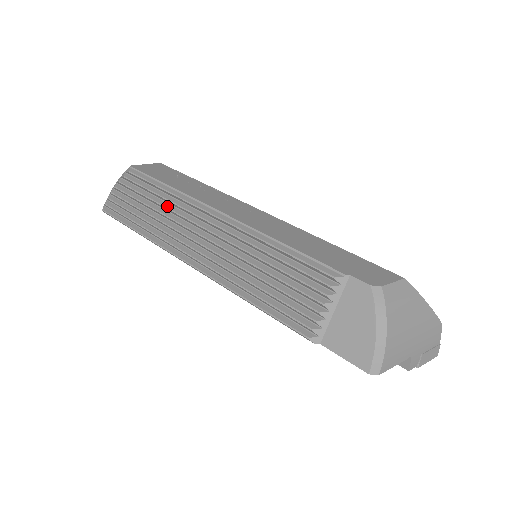
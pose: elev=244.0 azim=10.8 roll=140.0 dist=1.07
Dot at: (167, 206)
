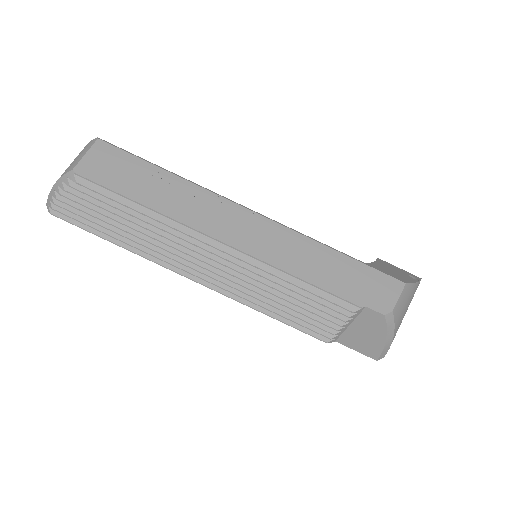
Dot at: (147, 227)
